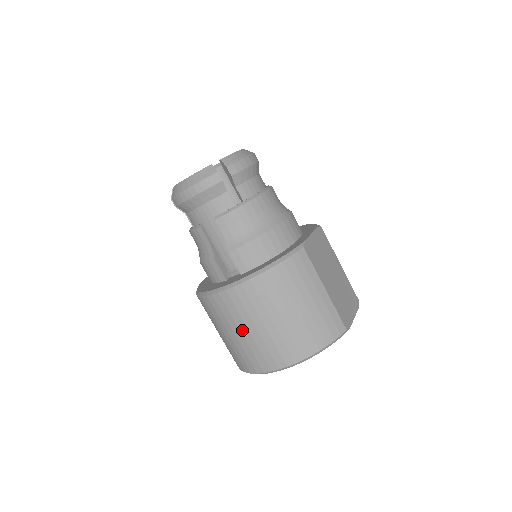
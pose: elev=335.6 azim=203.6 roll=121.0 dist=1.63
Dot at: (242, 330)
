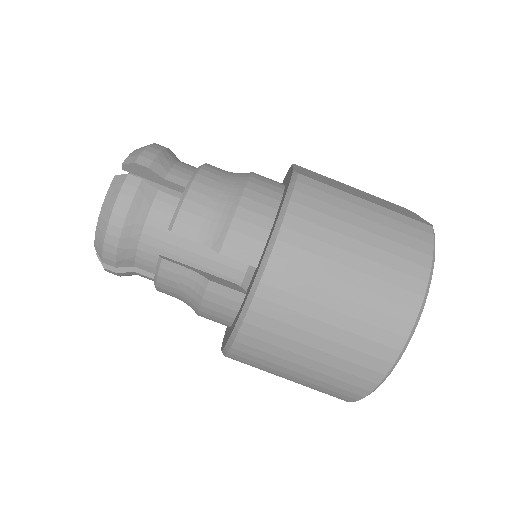
Dot at: (318, 331)
